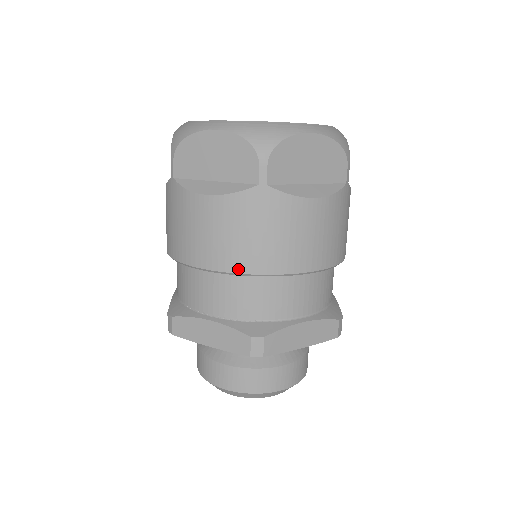
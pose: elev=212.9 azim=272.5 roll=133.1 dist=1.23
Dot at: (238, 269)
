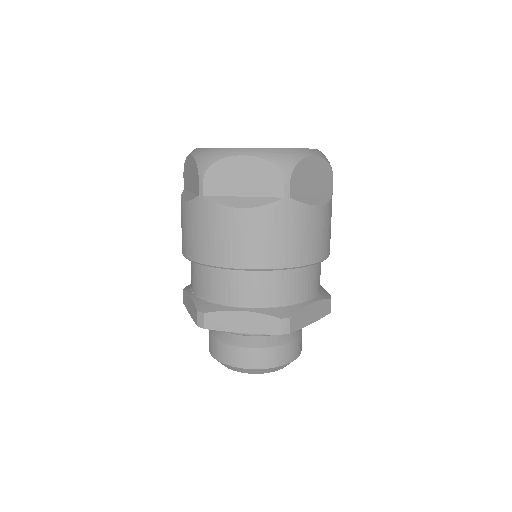
Dot at: (193, 258)
